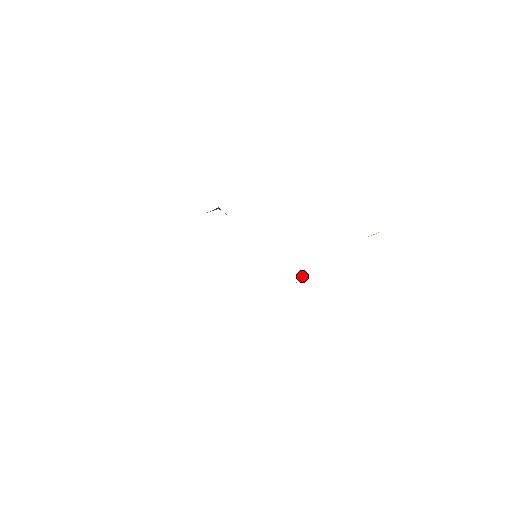
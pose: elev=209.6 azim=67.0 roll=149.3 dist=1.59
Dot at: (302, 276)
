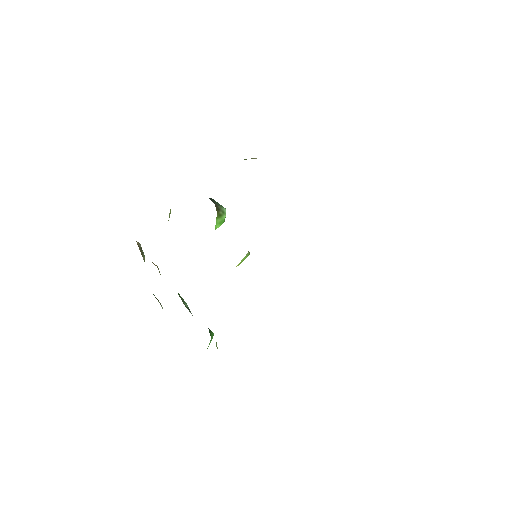
Dot at: occluded
